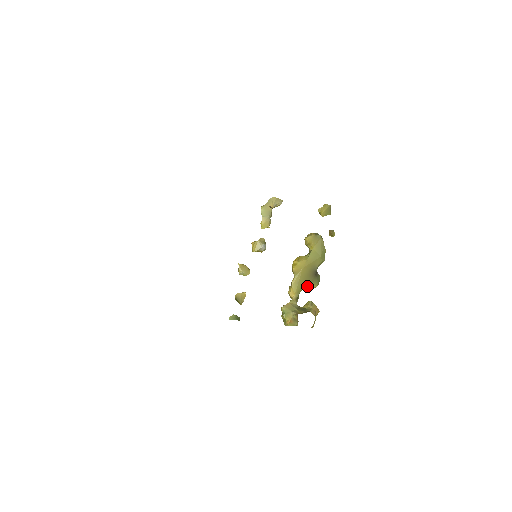
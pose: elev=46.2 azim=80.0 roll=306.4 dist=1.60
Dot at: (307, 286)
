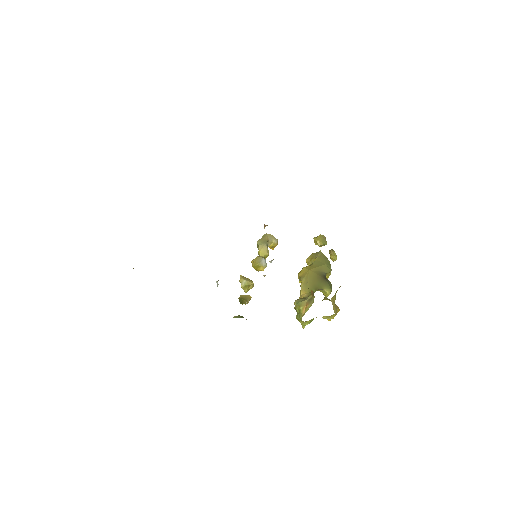
Dot at: (318, 288)
